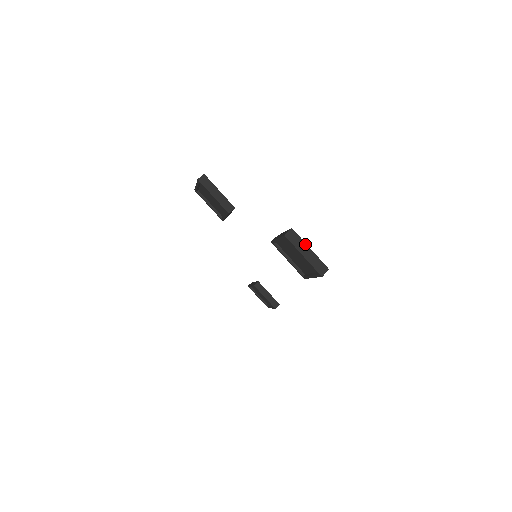
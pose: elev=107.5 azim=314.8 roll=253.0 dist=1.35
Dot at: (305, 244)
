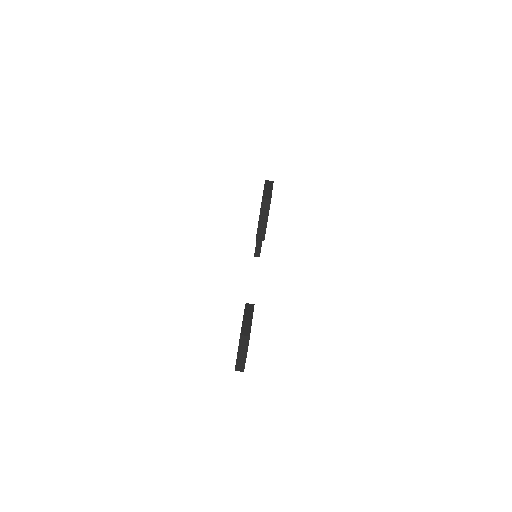
Dot at: (247, 350)
